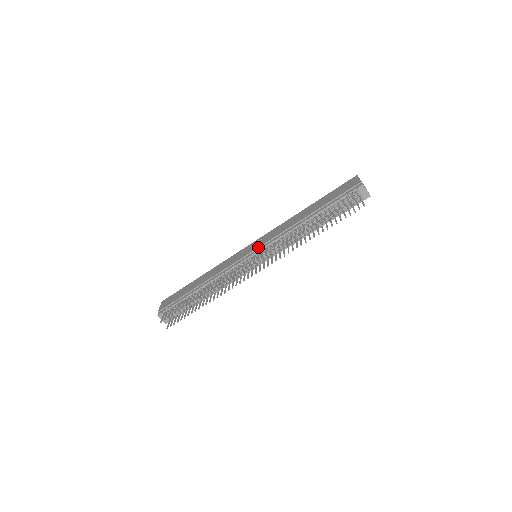
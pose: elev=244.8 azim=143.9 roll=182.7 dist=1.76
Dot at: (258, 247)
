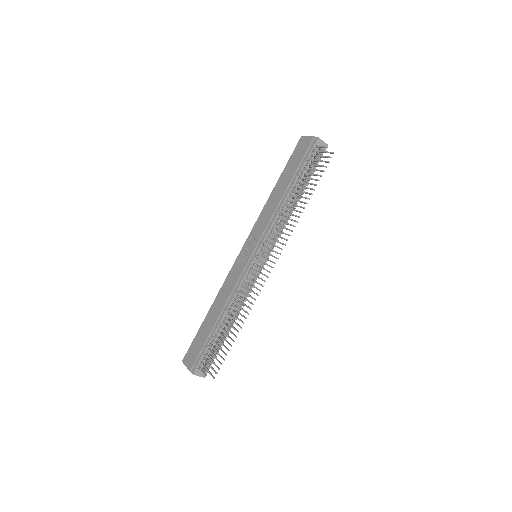
Dot at: (256, 245)
